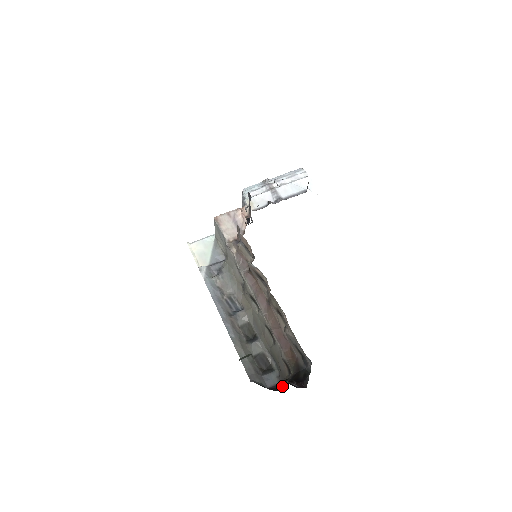
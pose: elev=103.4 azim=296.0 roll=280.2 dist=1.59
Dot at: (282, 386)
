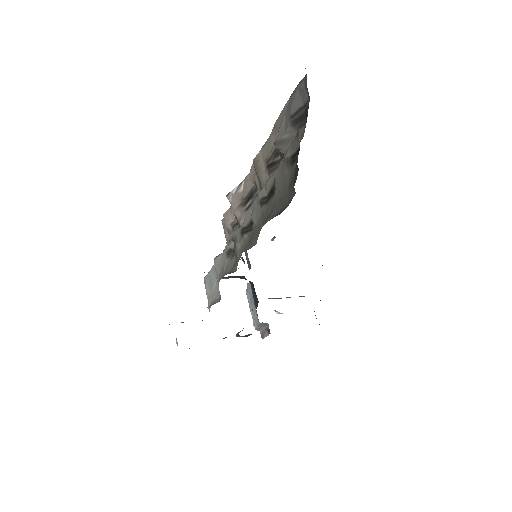
Dot at: (297, 170)
